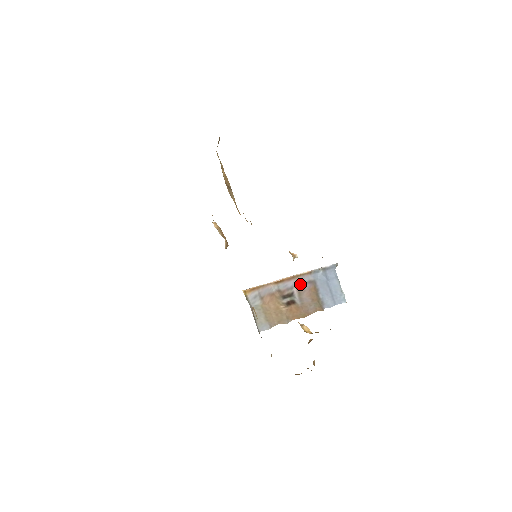
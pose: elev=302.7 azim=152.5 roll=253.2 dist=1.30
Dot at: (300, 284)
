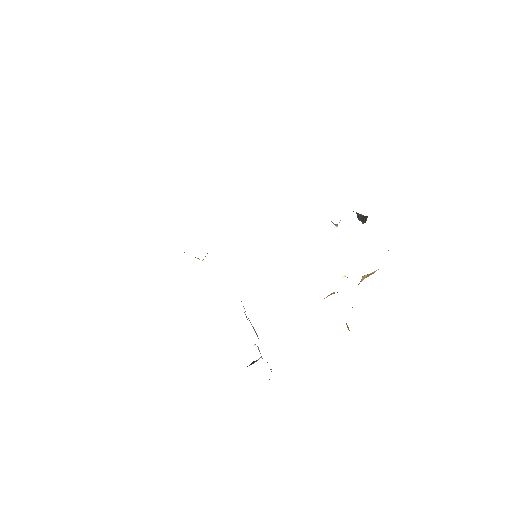
Dot at: occluded
